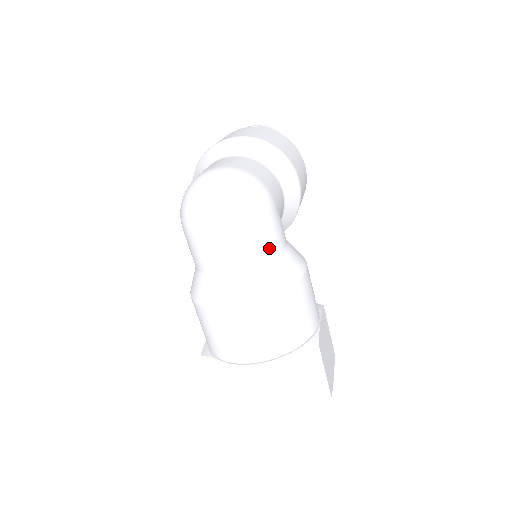
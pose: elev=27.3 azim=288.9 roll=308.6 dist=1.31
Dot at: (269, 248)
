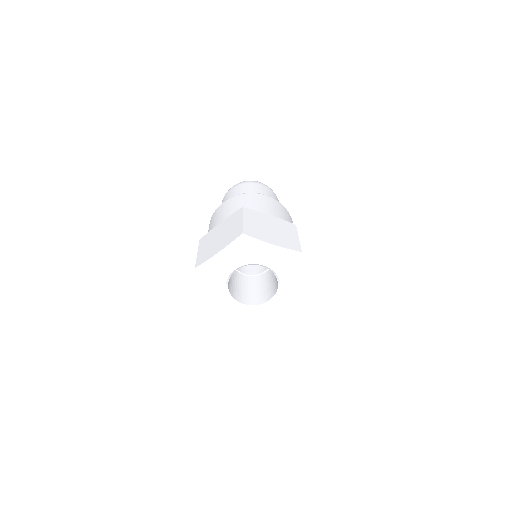
Dot at: occluded
